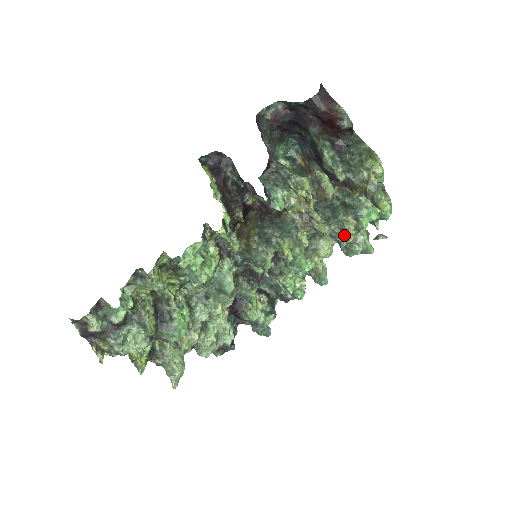
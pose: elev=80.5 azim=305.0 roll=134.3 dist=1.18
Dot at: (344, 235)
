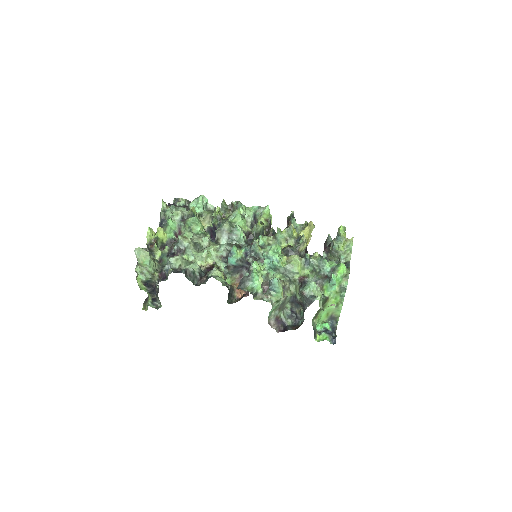
Dot at: (311, 257)
